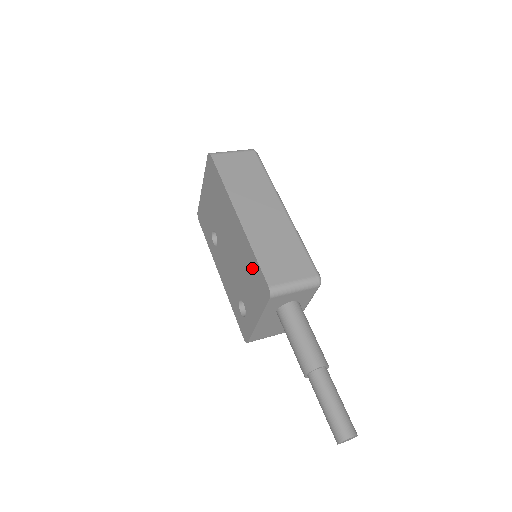
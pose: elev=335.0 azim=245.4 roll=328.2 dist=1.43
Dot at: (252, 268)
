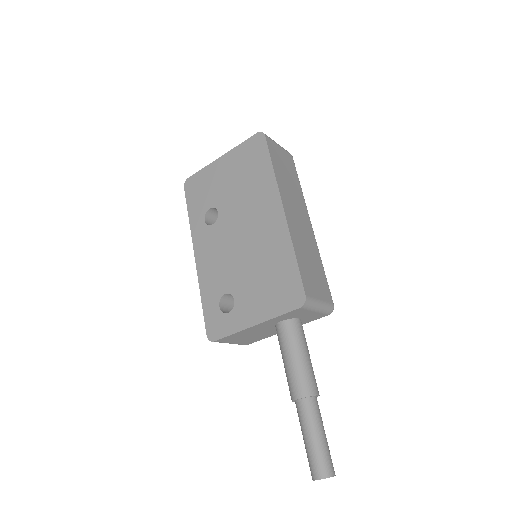
Dot at: (281, 269)
